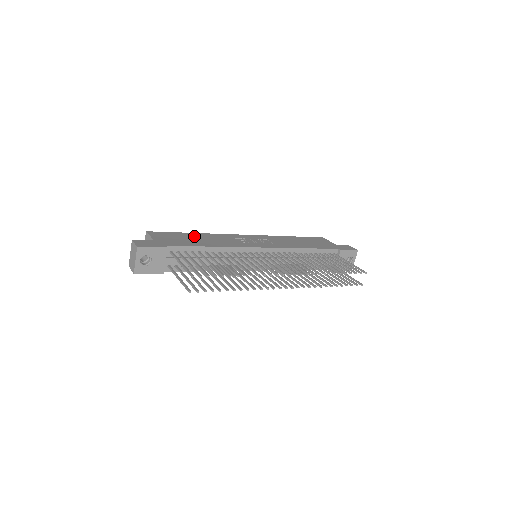
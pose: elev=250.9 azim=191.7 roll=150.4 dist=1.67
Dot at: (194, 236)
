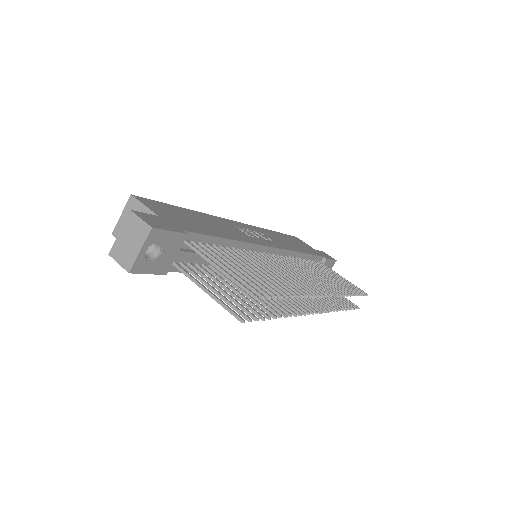
Dot at: (194, 215)
